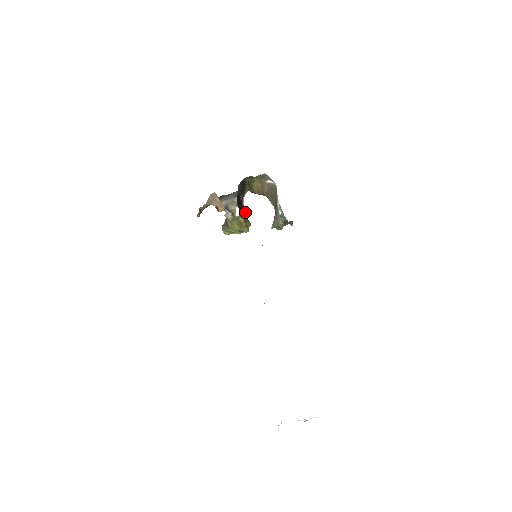
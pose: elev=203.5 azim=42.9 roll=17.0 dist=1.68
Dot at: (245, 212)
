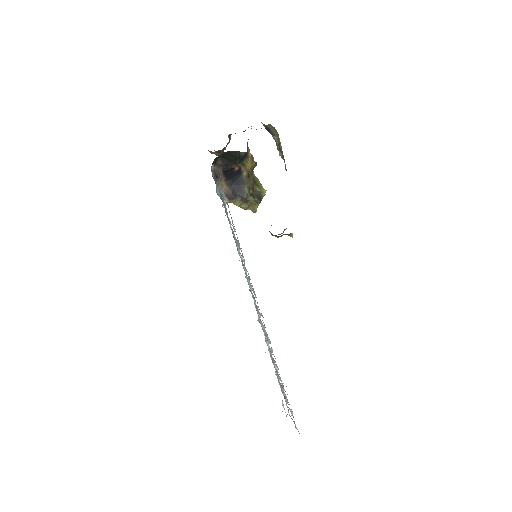
Dot at: (279, 153)
